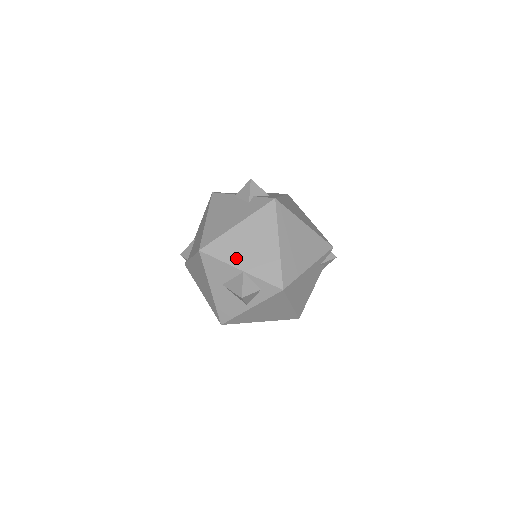
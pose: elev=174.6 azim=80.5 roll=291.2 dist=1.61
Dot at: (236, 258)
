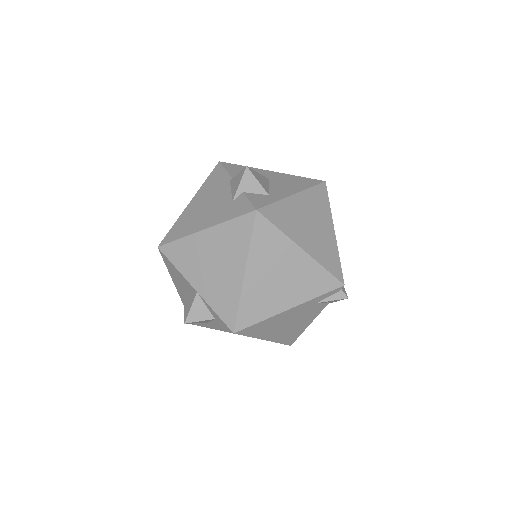
Dot at: (193, 272)
